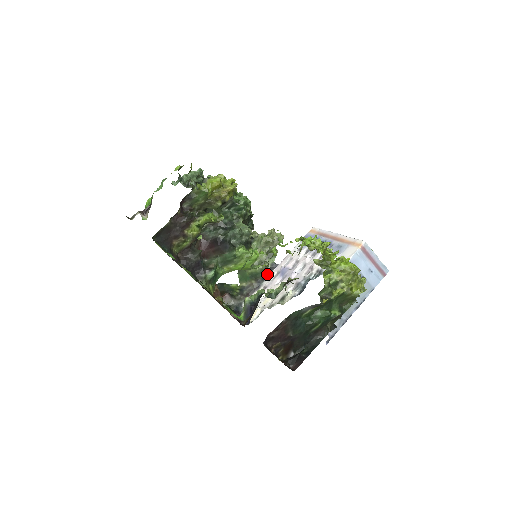
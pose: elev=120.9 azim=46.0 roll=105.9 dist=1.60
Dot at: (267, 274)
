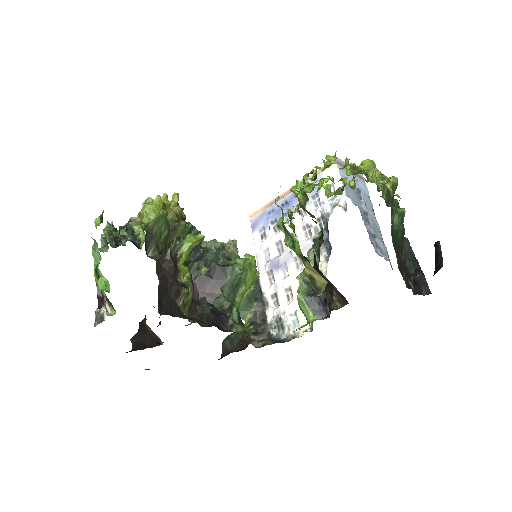
Dot at: (258, 286)
